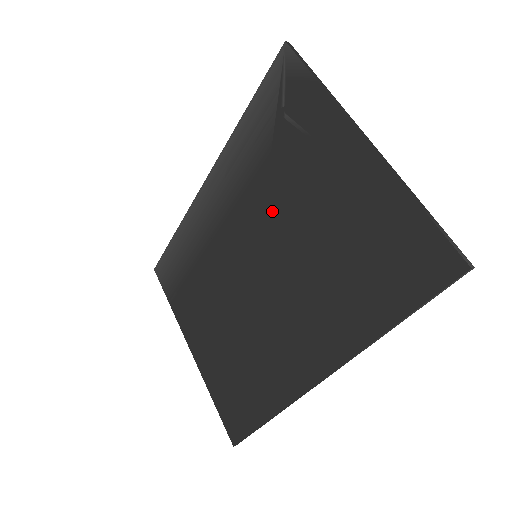
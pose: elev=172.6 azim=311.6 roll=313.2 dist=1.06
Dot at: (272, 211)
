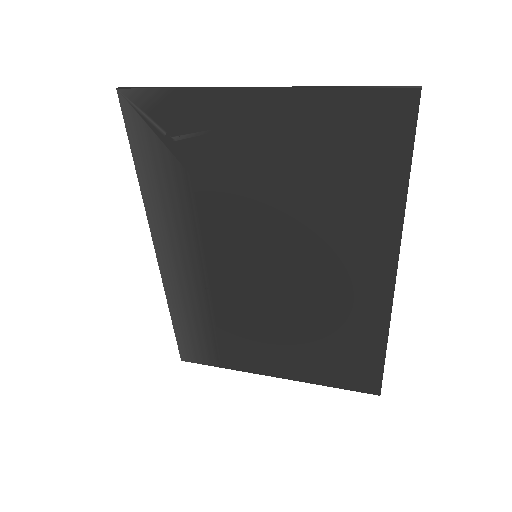
Dot at: (236, 212)
